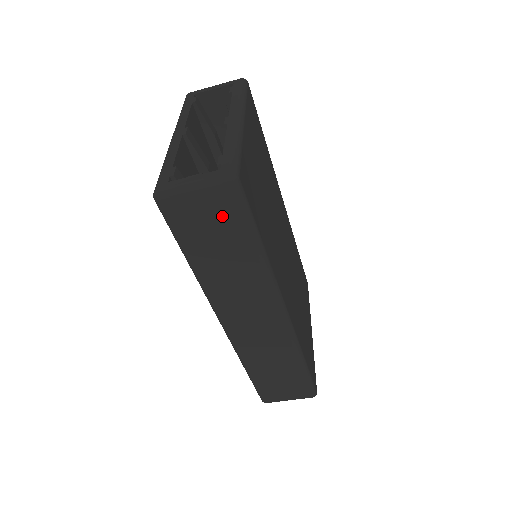
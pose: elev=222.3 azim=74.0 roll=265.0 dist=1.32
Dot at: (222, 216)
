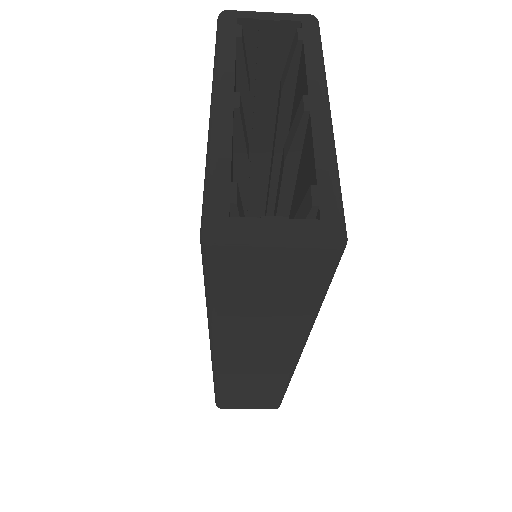
Dot at: (294, 278)
